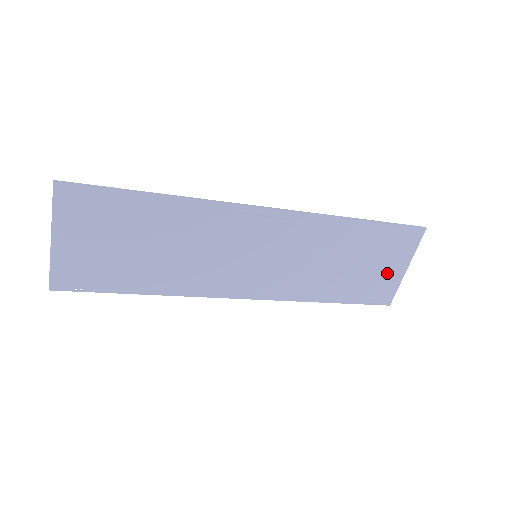
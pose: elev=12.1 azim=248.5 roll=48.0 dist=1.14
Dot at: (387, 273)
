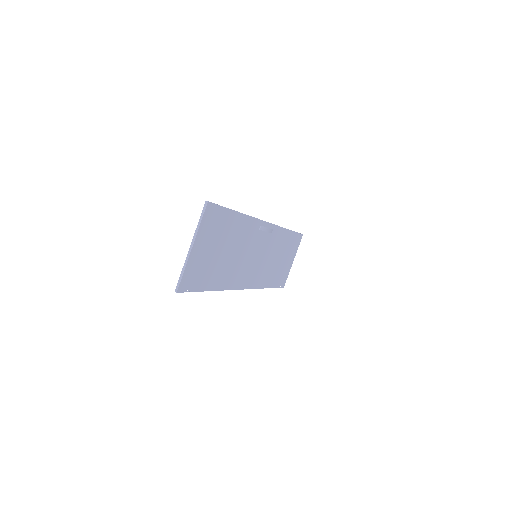
Dot at: (288, 265)
